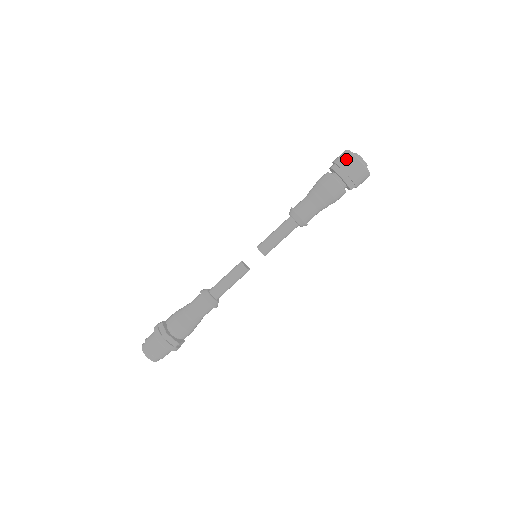
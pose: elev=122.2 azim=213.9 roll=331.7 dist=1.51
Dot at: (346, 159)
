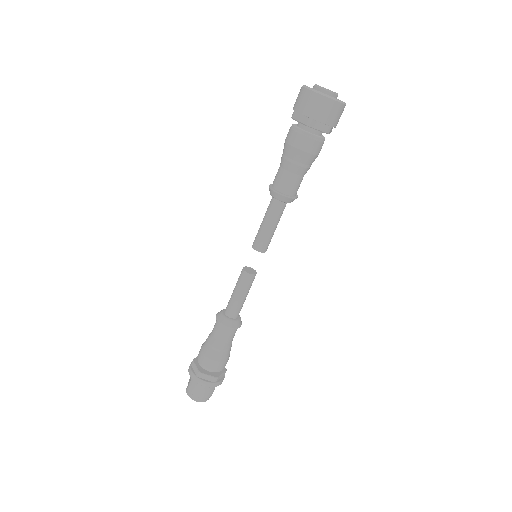
Dot at: occluded
